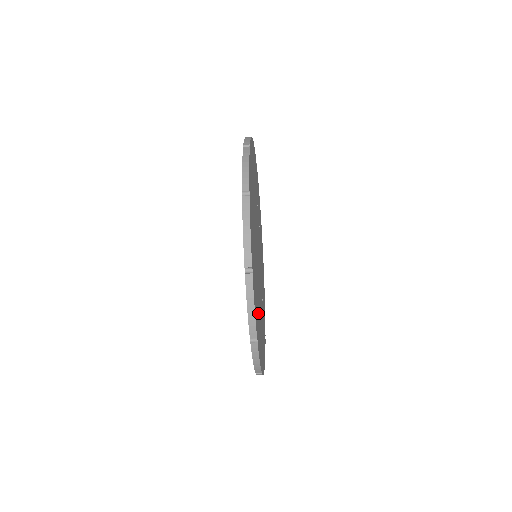
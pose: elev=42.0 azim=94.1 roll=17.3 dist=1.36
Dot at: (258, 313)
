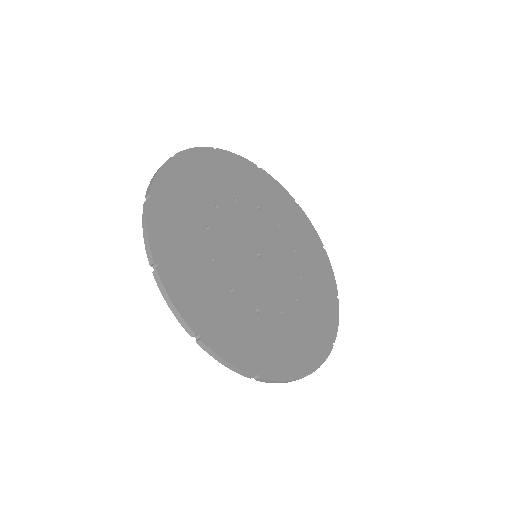
Dot at: (263, 334)
